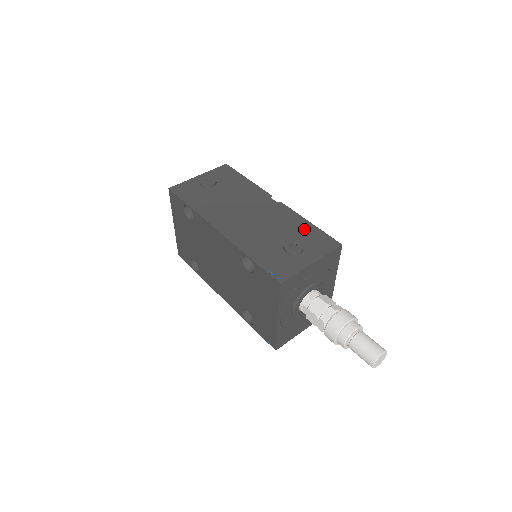
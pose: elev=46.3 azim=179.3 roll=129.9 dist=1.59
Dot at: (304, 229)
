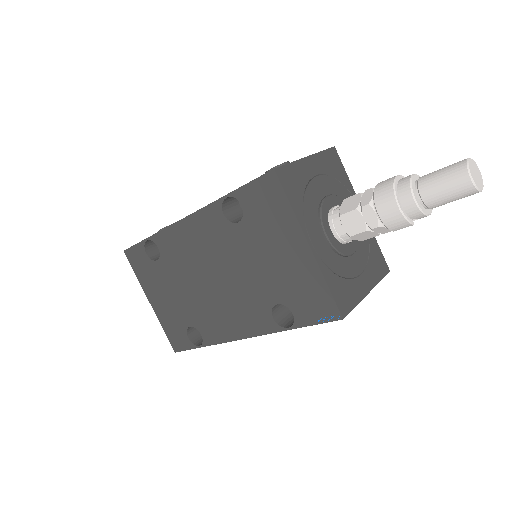
Dot at: occluded
